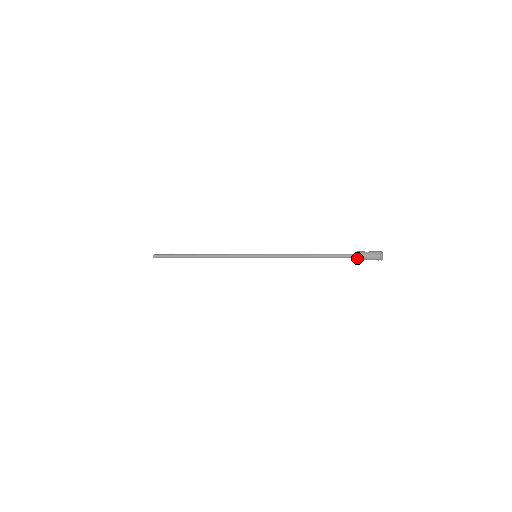
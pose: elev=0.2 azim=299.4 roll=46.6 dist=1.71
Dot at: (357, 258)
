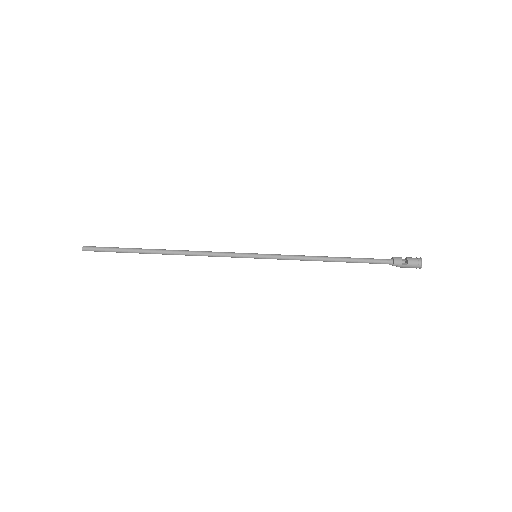
Dot at: (392, 265)
